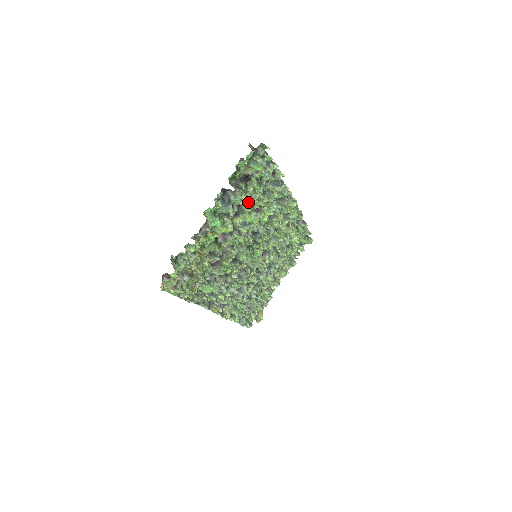
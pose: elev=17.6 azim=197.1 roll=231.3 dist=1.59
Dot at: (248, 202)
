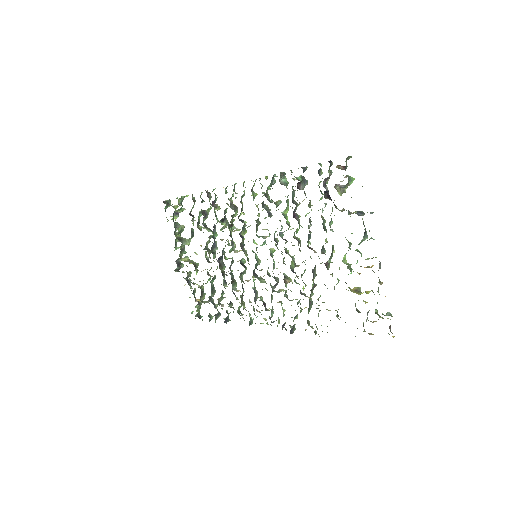
Dot at: (322, 217)
